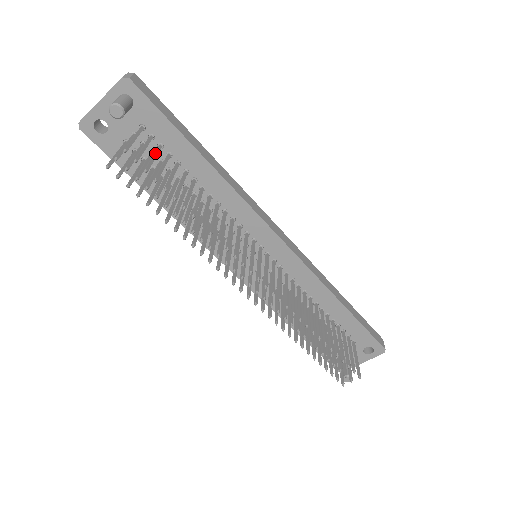
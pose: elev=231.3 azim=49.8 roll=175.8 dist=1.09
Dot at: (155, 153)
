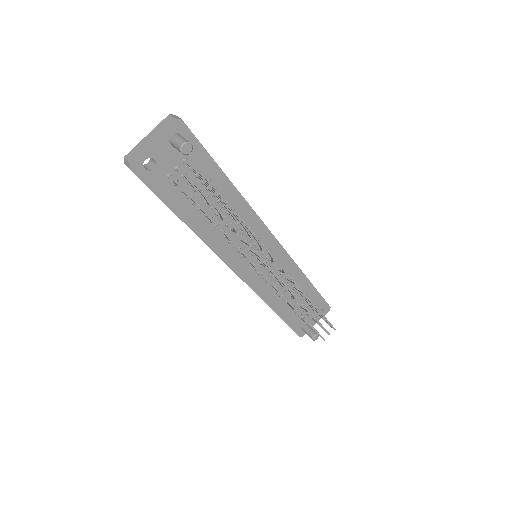
Dot at: occluded
